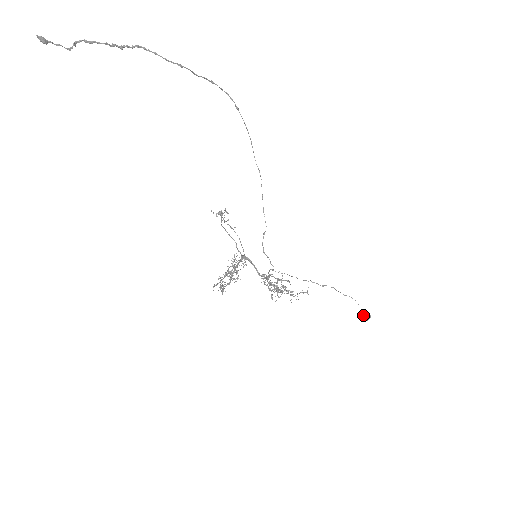
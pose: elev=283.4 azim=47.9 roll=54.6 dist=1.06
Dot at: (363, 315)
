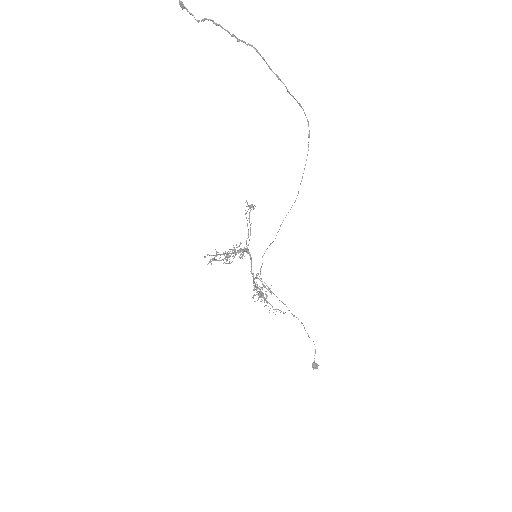
Dot at: occluded
